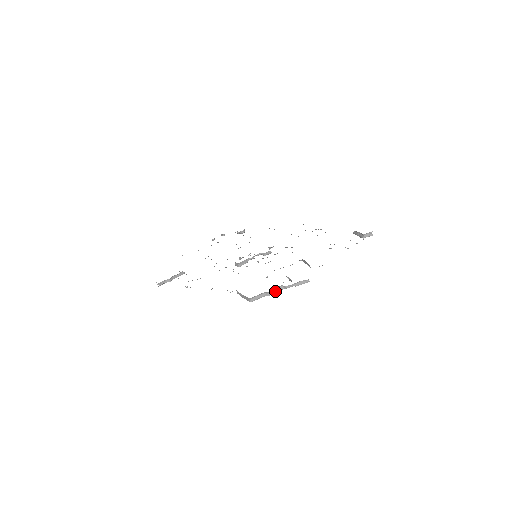
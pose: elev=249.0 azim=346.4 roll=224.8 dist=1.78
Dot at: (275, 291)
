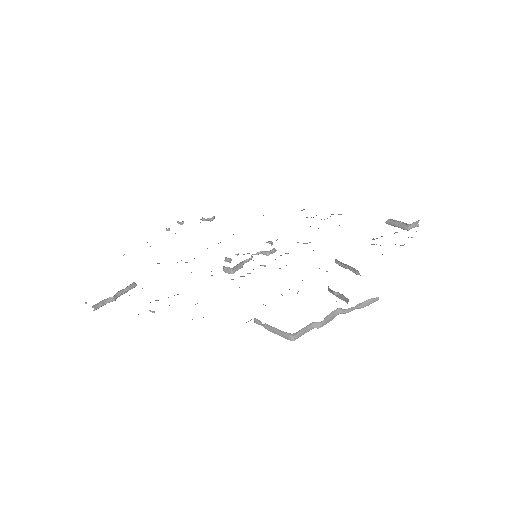
Dot at: (329, 318)
